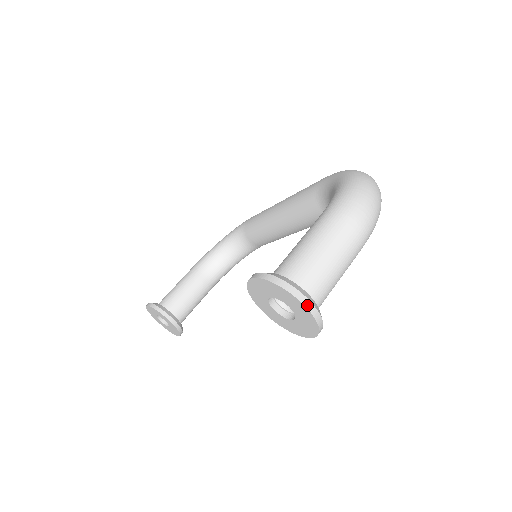
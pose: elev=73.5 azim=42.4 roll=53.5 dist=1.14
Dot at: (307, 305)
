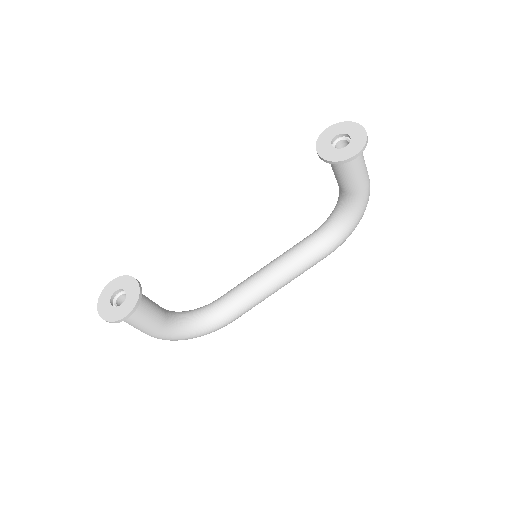
Dot at: (363, 127)
